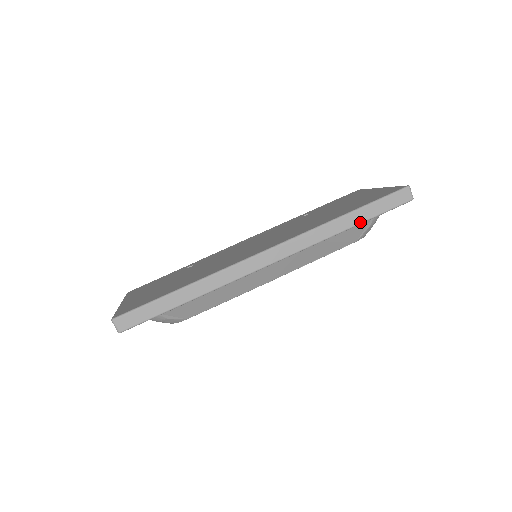
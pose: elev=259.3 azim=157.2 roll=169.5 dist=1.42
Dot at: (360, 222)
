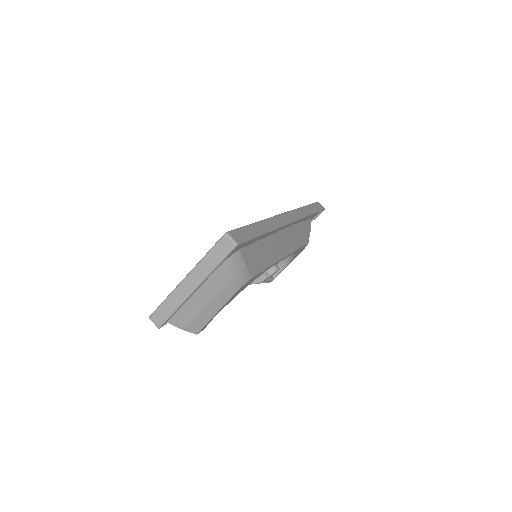
Dot at: (314, 212)
